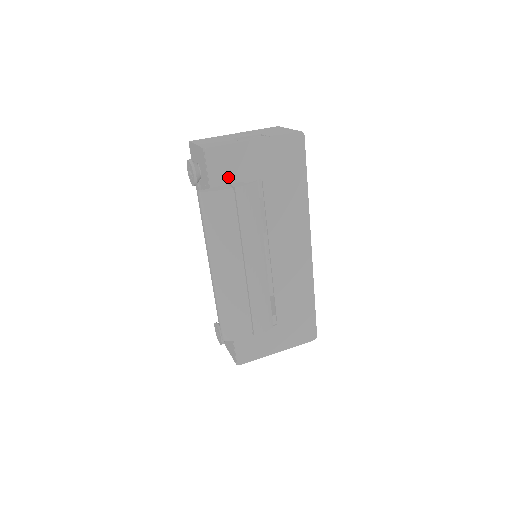
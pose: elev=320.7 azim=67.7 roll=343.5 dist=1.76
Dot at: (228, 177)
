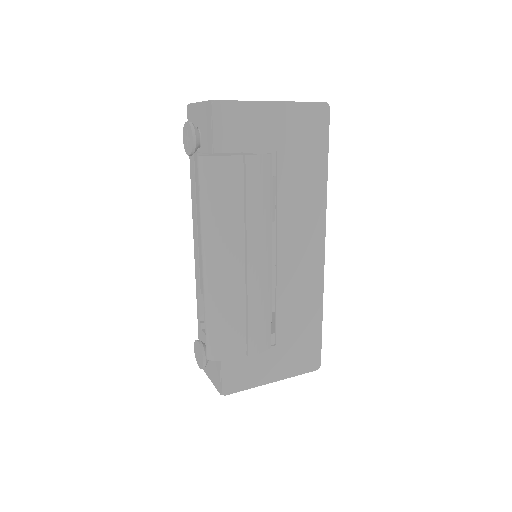
Dot at: (237, 143)
